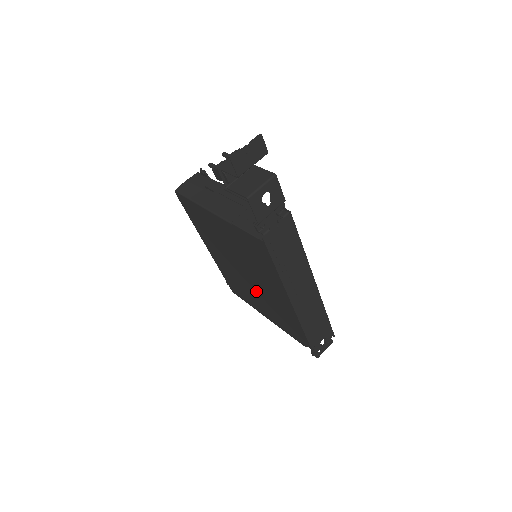
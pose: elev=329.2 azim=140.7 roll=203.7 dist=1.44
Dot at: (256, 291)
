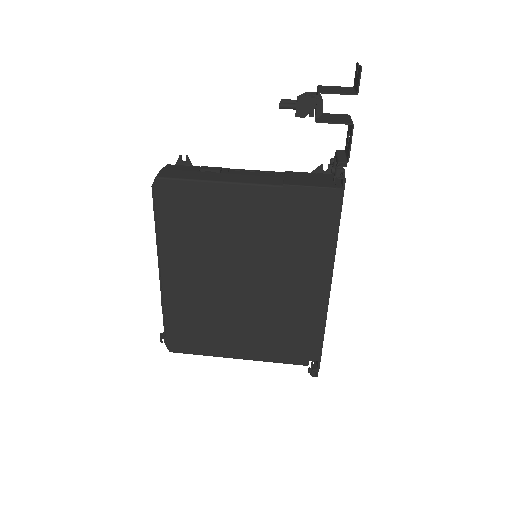
Dot at: (250, 307)
